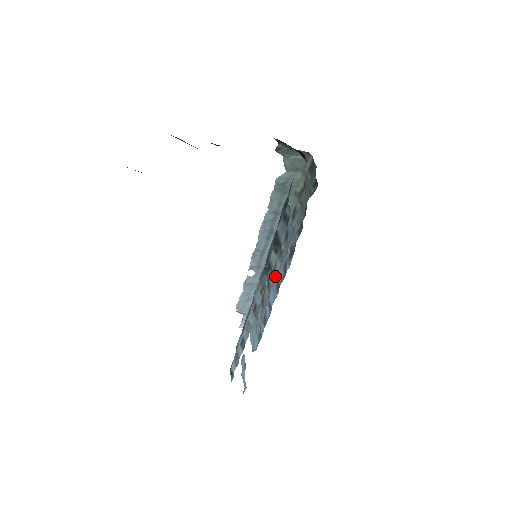
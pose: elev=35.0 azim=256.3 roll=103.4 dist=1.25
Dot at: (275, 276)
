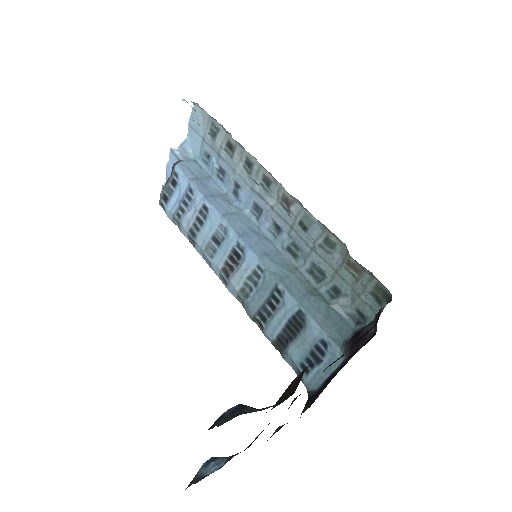
Dot at: (262, 191)
